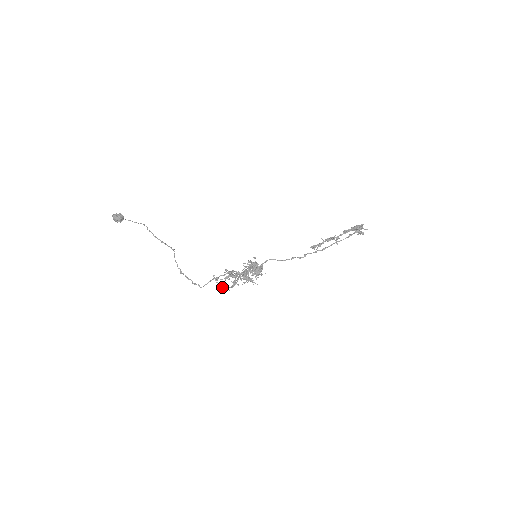
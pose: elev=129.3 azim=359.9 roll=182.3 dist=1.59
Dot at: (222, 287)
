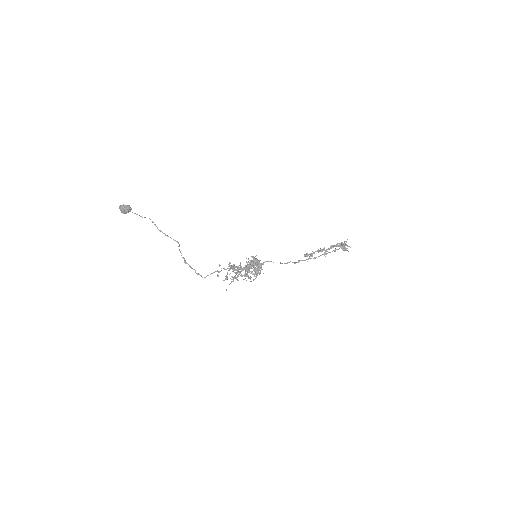
Dot at: (226, 277)
